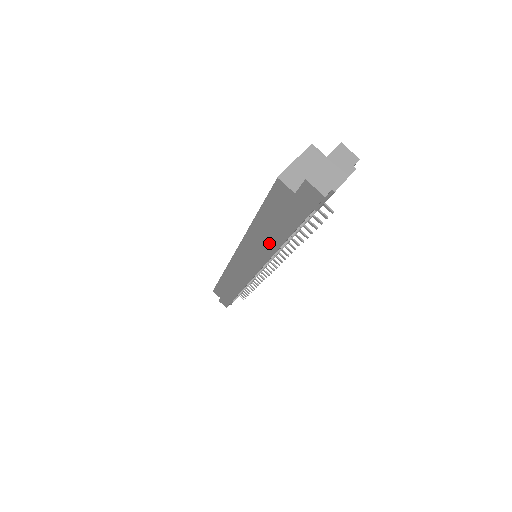
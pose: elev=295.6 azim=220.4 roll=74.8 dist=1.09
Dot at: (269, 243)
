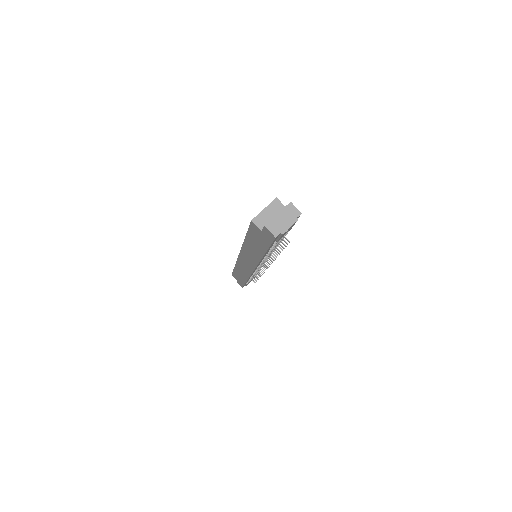
Dot at: (256, 253)
